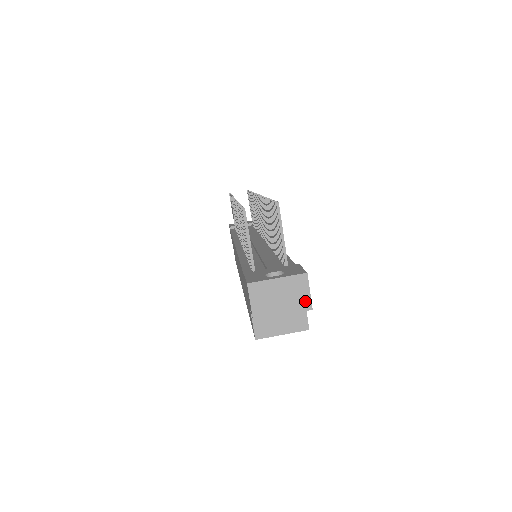
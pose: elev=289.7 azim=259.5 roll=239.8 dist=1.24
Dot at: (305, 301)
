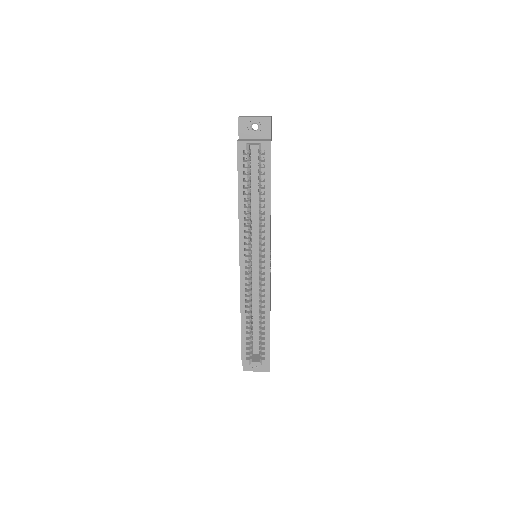
Dot at: (268, 117)
